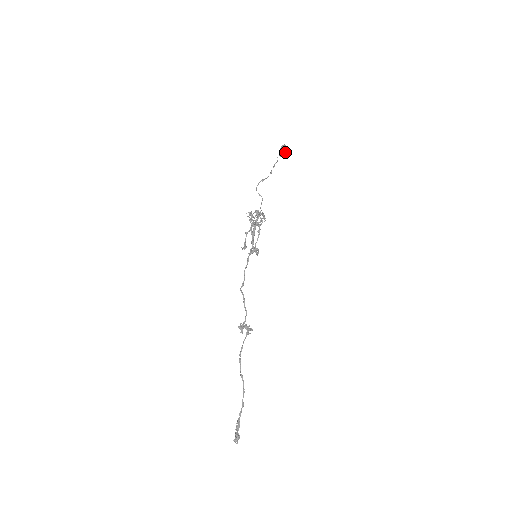
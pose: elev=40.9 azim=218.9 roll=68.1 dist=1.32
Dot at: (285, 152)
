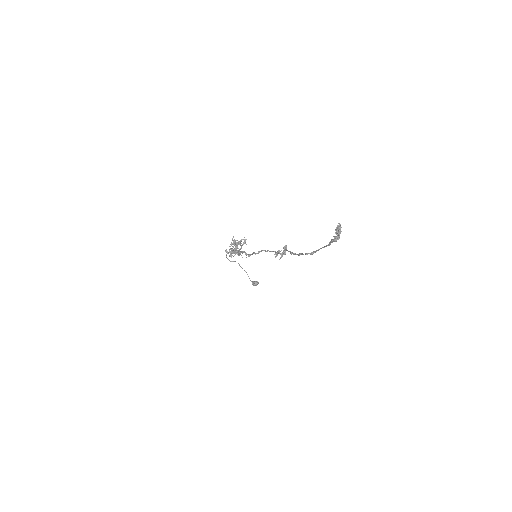
Dot at: (256, 282)
